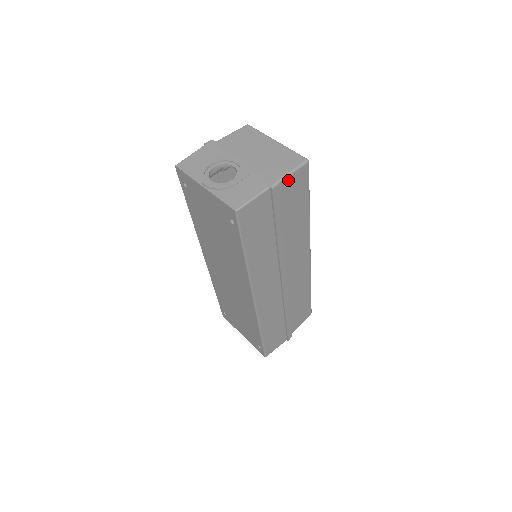
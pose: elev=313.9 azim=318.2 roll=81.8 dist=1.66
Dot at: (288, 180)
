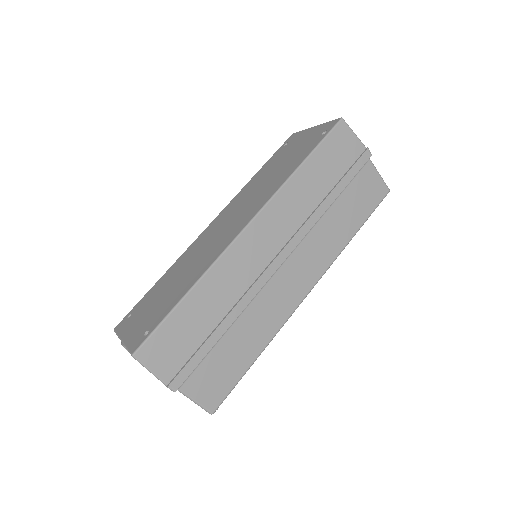
Dot at: (373, 172)
